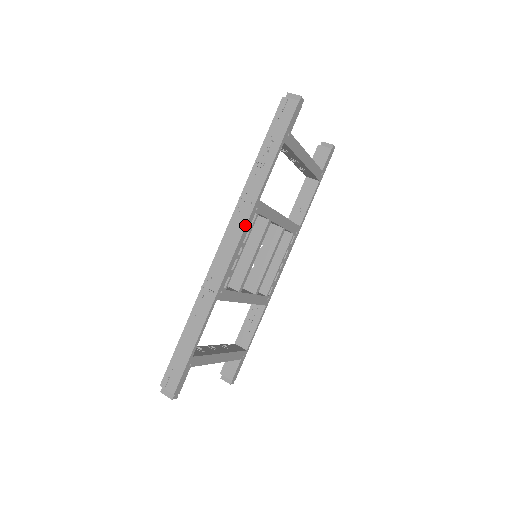
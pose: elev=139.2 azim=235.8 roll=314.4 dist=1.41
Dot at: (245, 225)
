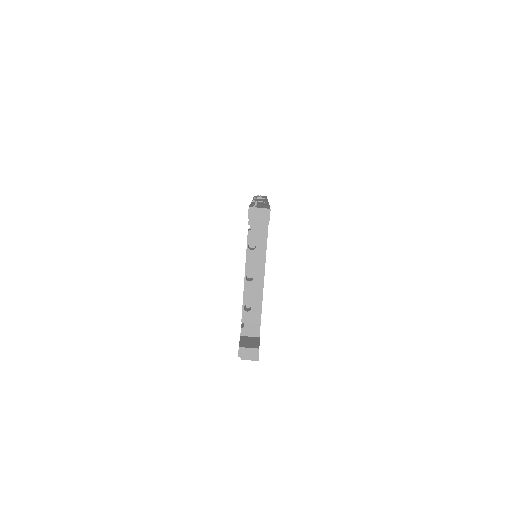
Dot at: occluded
